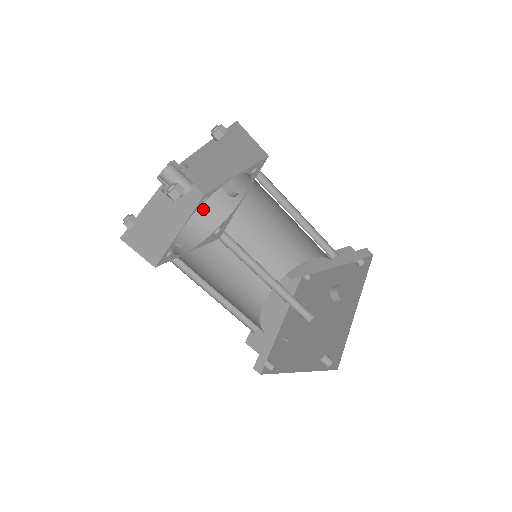
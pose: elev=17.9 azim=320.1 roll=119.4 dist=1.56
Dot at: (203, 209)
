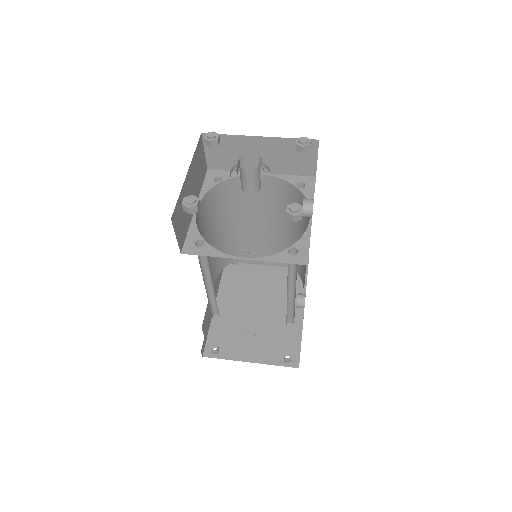
Dot at: (214, 190)
